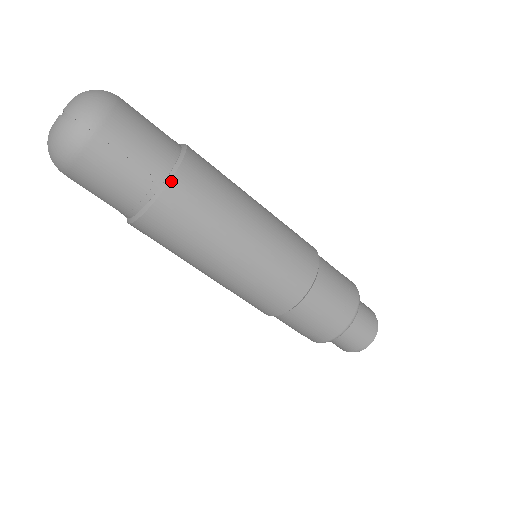
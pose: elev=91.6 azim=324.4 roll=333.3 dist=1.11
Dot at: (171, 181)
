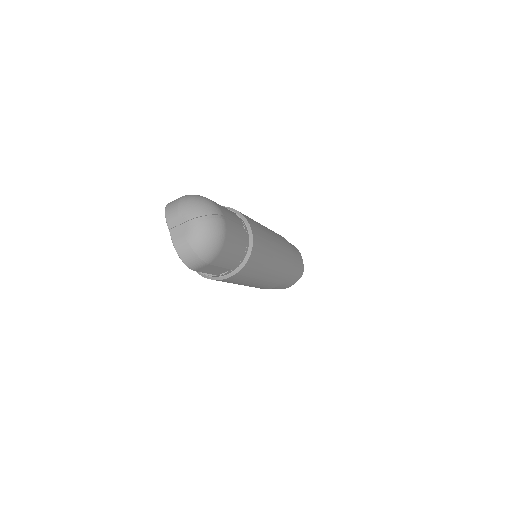
Dot at: (249, 223)
